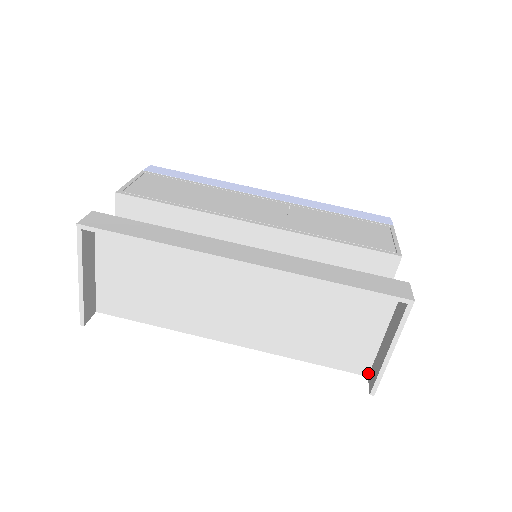
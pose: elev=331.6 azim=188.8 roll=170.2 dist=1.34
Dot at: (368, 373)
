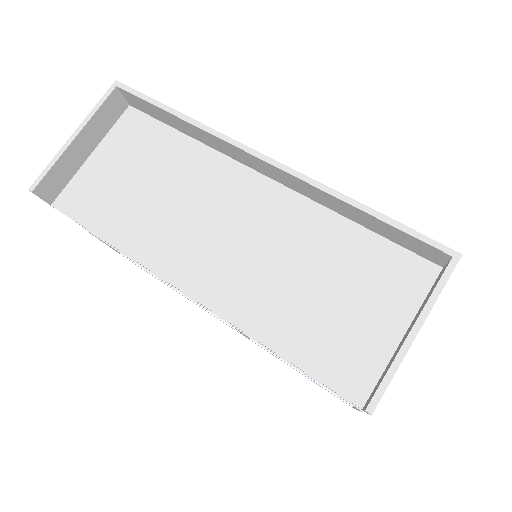
Dot at: (364, 402)
